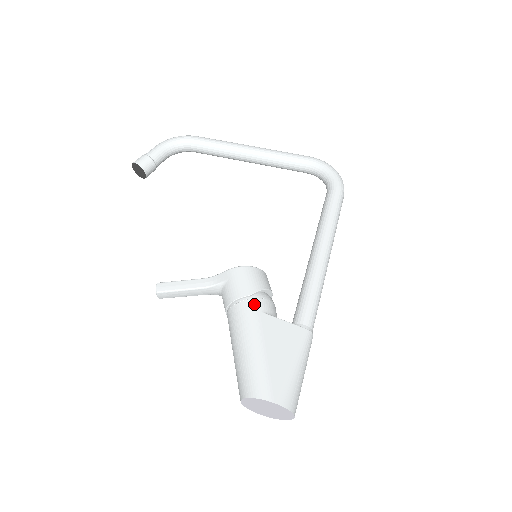
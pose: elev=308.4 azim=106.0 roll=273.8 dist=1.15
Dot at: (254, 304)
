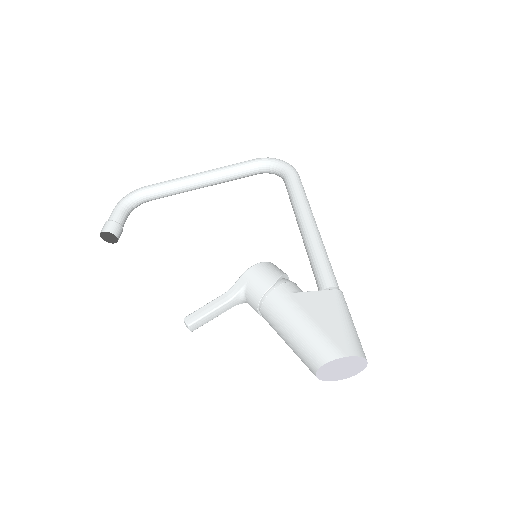
Dot at: (282, 290)
